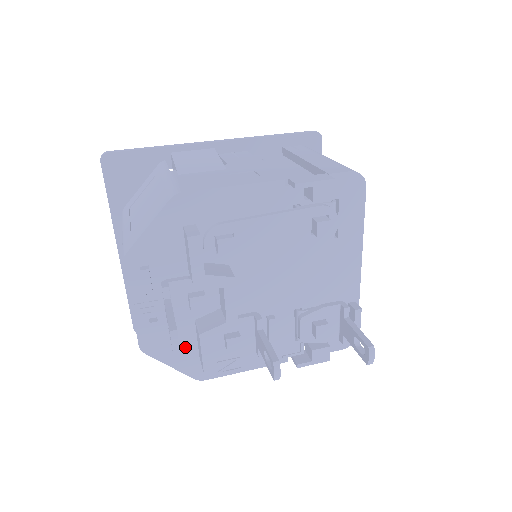
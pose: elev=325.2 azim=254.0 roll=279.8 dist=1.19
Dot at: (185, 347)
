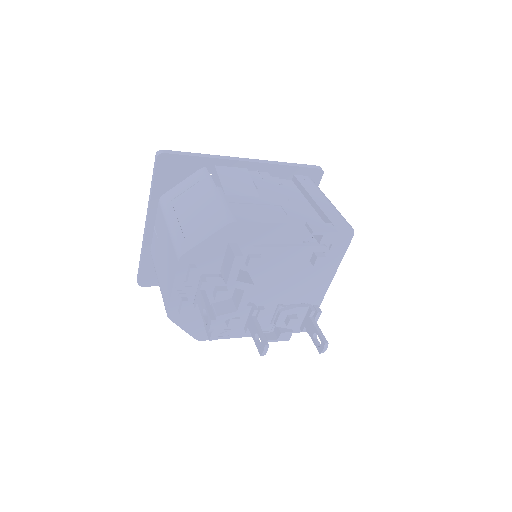
Dot at: (197, 318)
